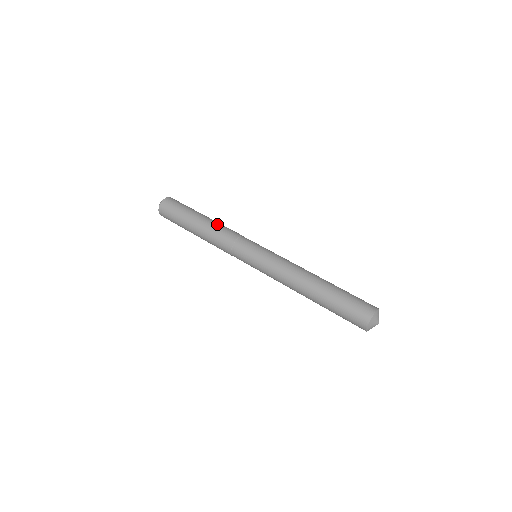
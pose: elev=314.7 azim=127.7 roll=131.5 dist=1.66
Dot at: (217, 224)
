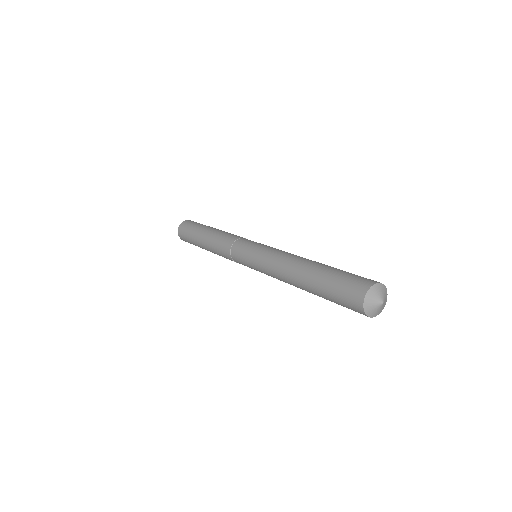
Dot at: (221, 232)
